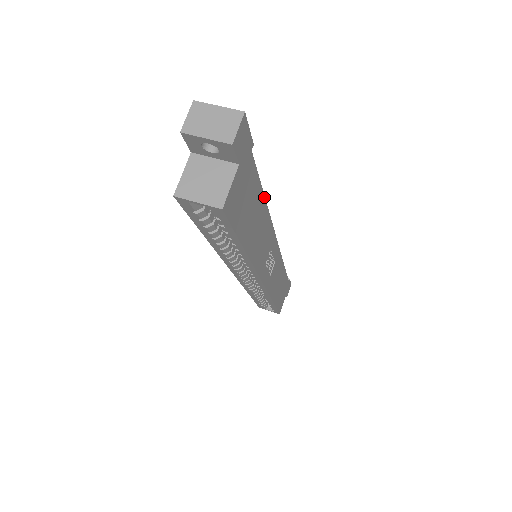
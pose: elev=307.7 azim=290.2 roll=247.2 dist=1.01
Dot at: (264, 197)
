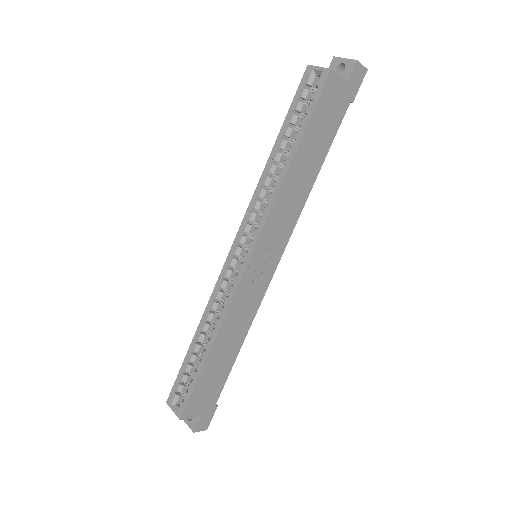
Dot at: occluded
